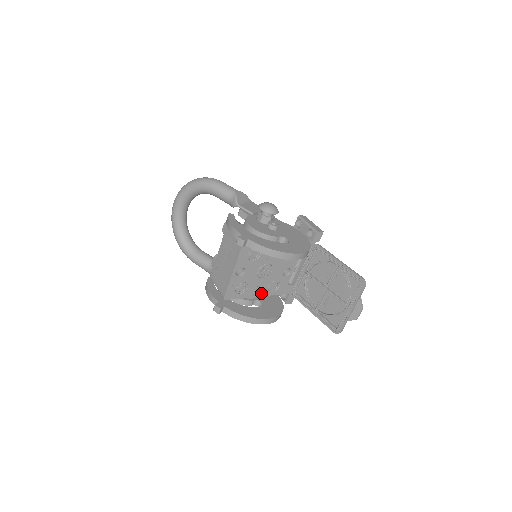
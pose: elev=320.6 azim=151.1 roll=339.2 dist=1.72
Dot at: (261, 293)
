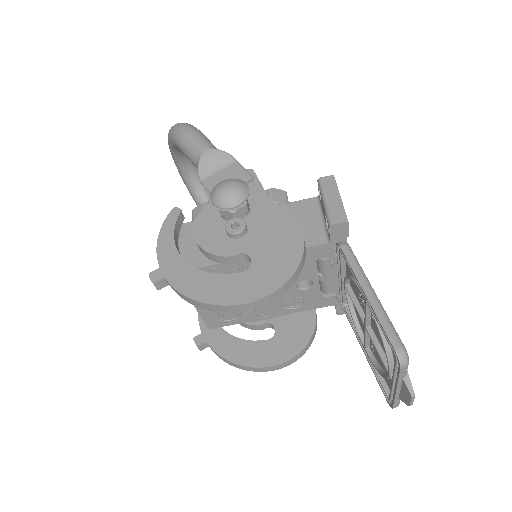
Dot at: (274, 313)
